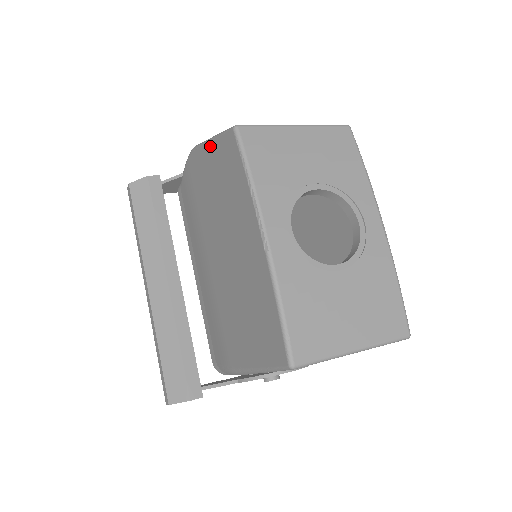
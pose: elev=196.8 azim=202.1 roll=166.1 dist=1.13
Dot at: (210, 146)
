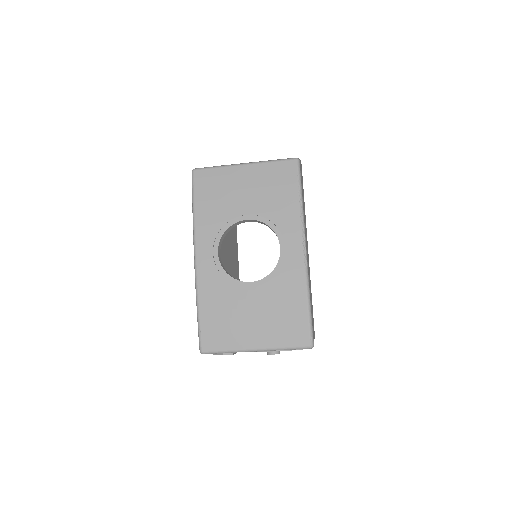
Dot at: occluded
